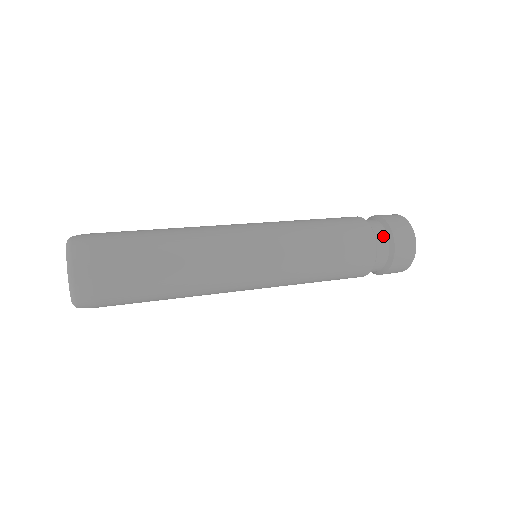
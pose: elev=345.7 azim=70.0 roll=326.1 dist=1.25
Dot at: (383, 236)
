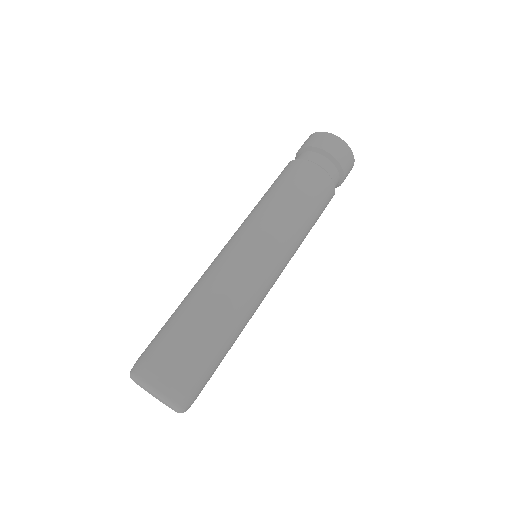
Dot at: occluded
